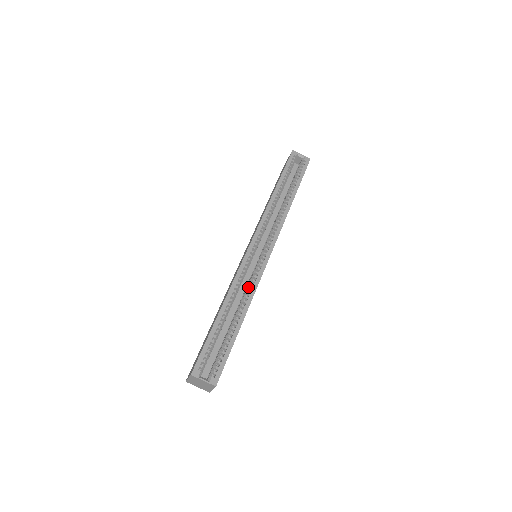
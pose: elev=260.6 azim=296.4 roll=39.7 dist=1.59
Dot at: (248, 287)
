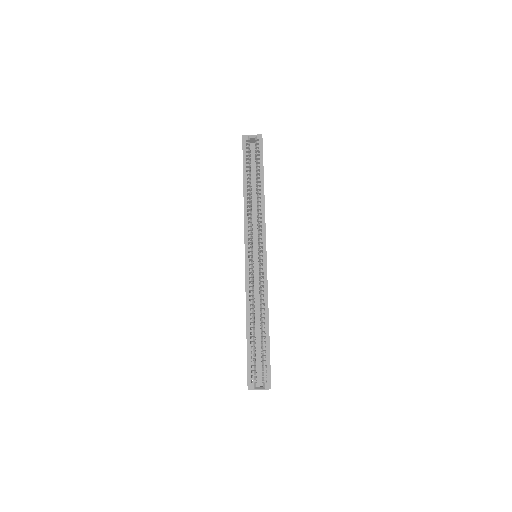
Dot at: (260, 291)
